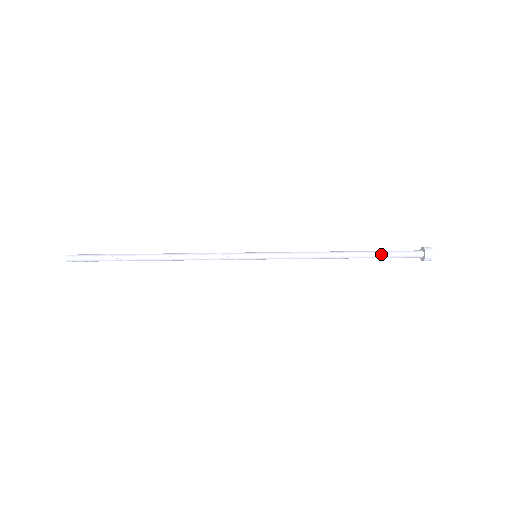
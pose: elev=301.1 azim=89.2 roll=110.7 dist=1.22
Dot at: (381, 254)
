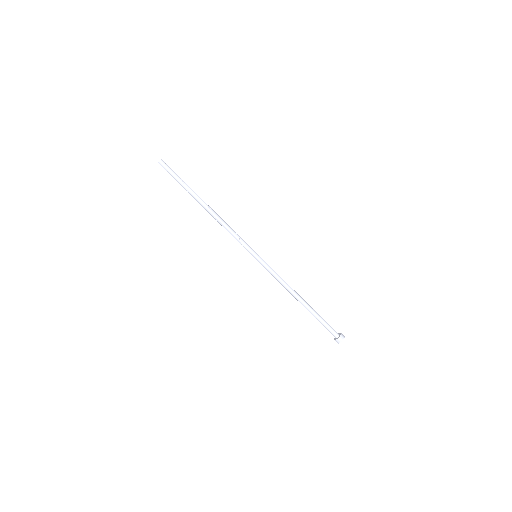
Dot at: (317, 317)
